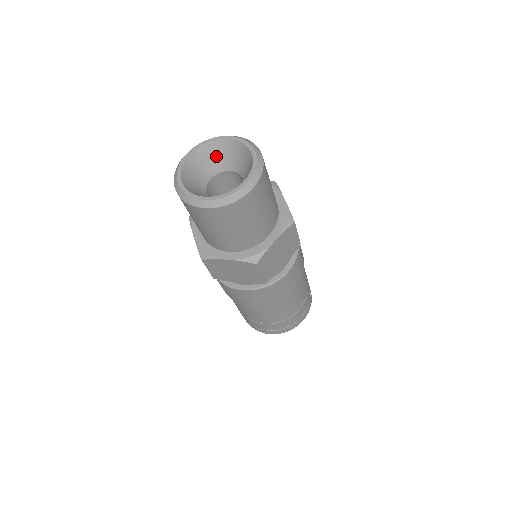
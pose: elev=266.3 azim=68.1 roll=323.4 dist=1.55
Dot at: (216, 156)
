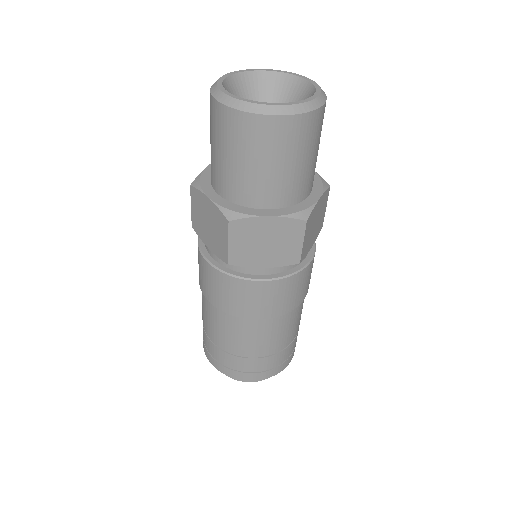
Dot at: (251, 91)
